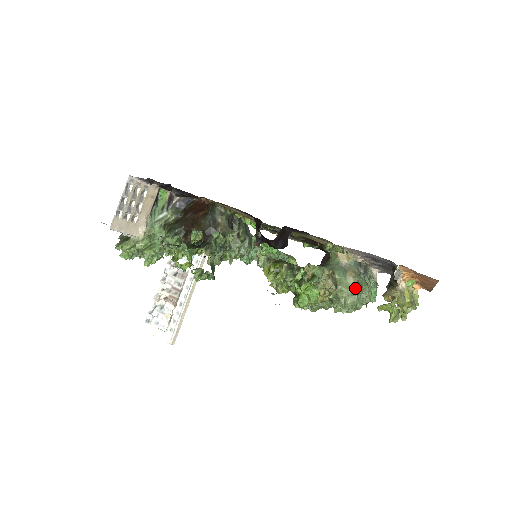
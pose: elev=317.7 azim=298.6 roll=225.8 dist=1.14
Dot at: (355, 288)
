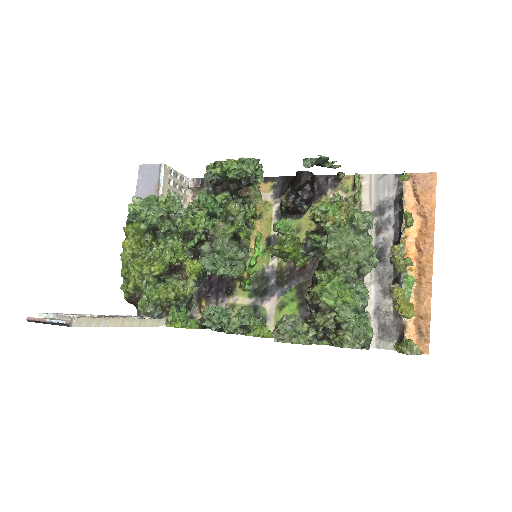
Dot at: occluded
